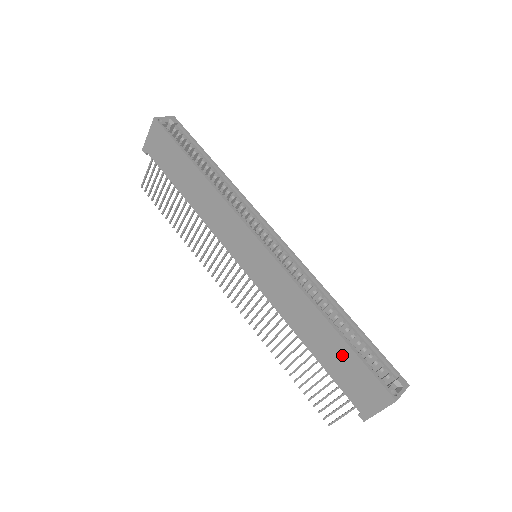
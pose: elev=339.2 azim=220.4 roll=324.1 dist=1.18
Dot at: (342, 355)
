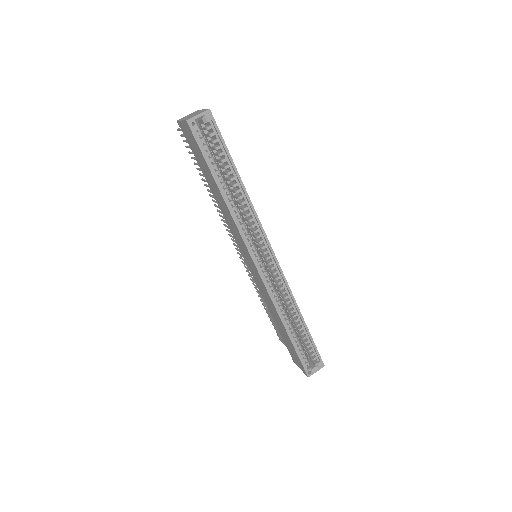
Dot at: (289, 342)
